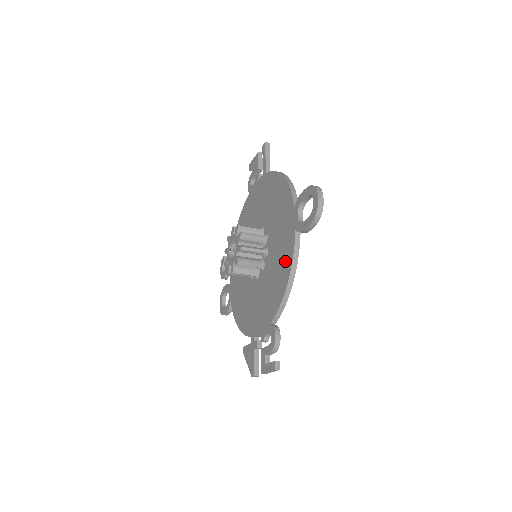
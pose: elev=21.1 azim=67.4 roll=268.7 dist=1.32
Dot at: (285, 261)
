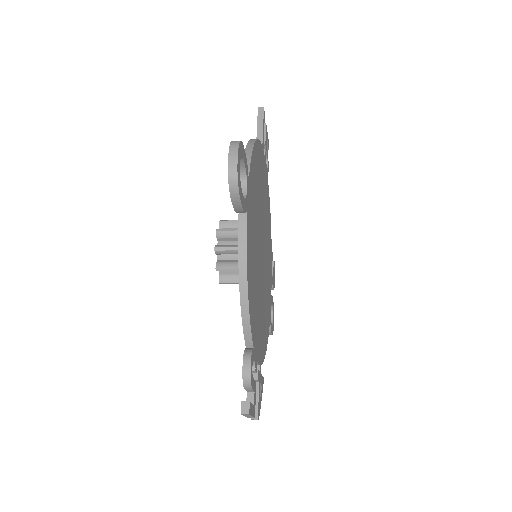
Dot at: occluded
